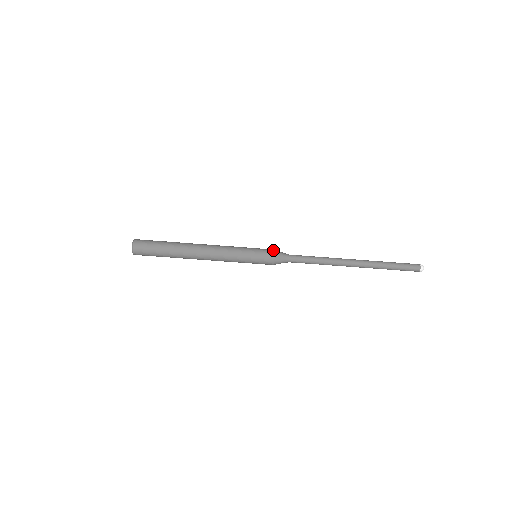
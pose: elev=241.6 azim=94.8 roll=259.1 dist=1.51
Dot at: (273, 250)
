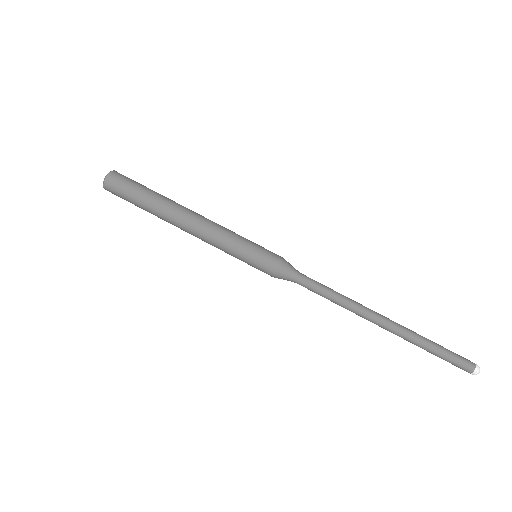
Dot at: (280, 259)
